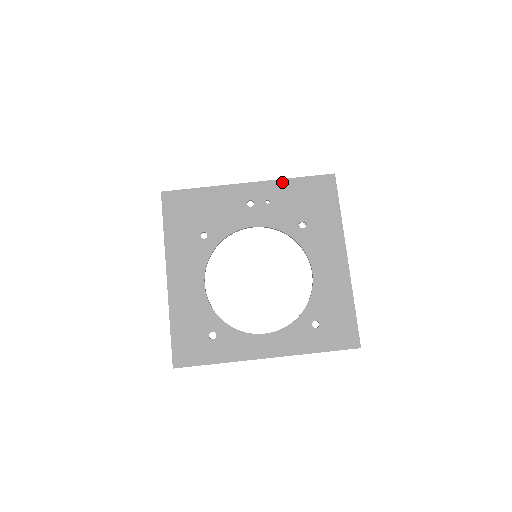
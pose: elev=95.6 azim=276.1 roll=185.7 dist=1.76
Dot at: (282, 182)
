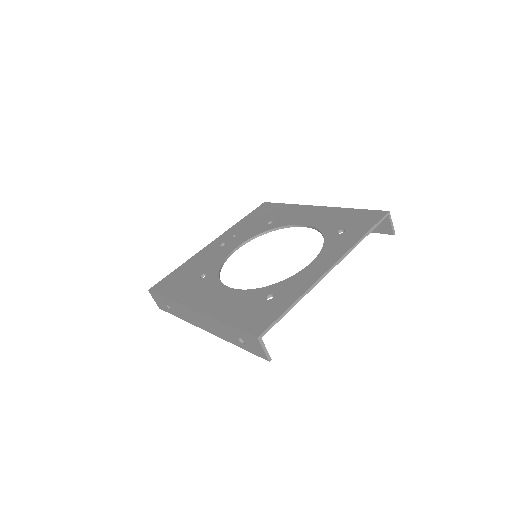
Dot at: (234, 226)
